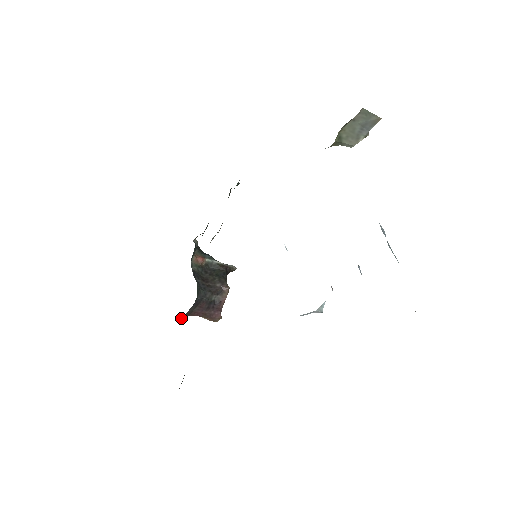
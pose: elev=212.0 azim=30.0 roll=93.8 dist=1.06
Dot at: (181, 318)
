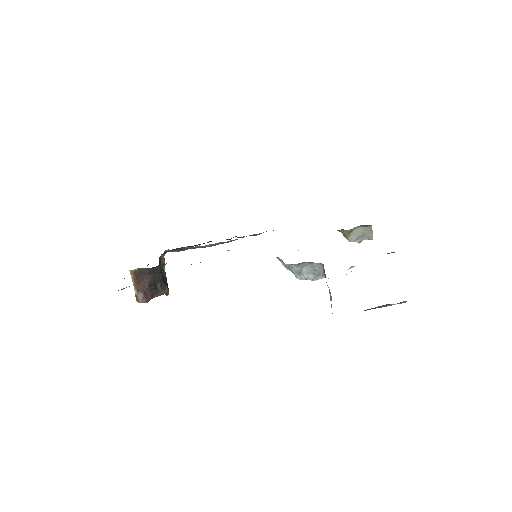
Dot at: occluded
